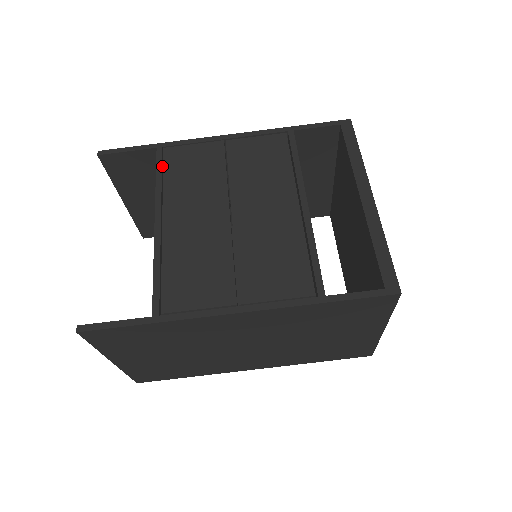
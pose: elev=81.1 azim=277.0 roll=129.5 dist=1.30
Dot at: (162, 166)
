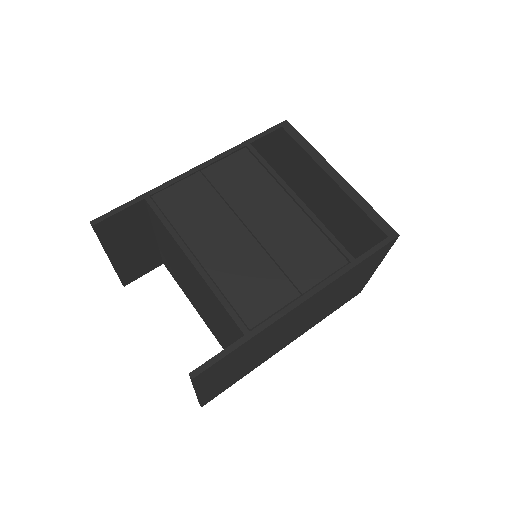
Dot at: (161, 213)
